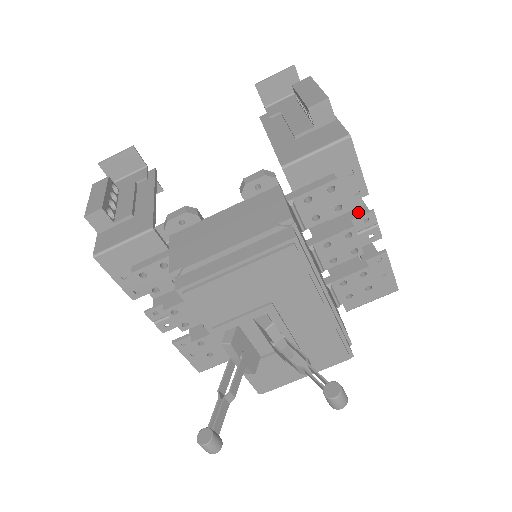
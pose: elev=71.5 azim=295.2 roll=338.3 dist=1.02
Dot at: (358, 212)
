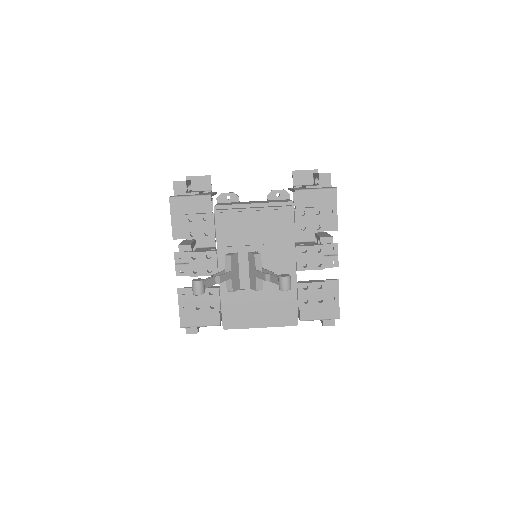
Dot at: occluded
